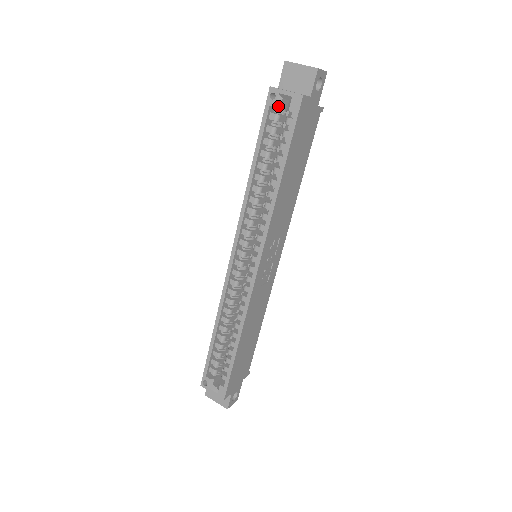
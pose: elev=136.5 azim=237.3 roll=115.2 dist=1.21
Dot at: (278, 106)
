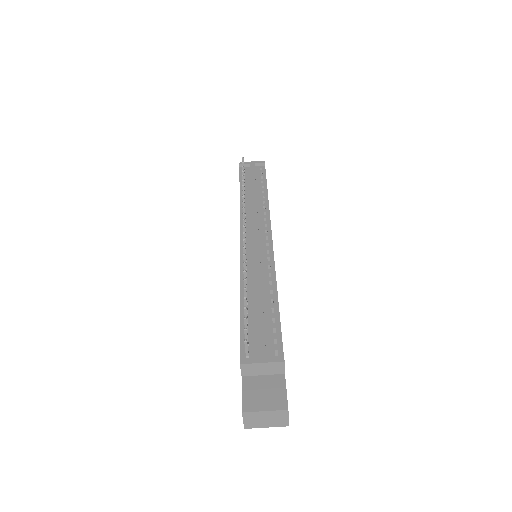
Dot at: occluded
